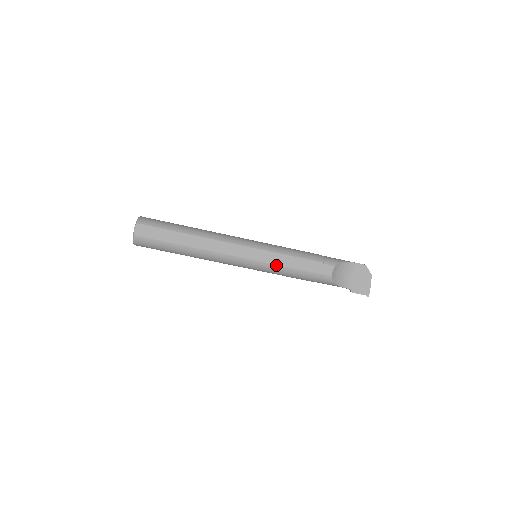
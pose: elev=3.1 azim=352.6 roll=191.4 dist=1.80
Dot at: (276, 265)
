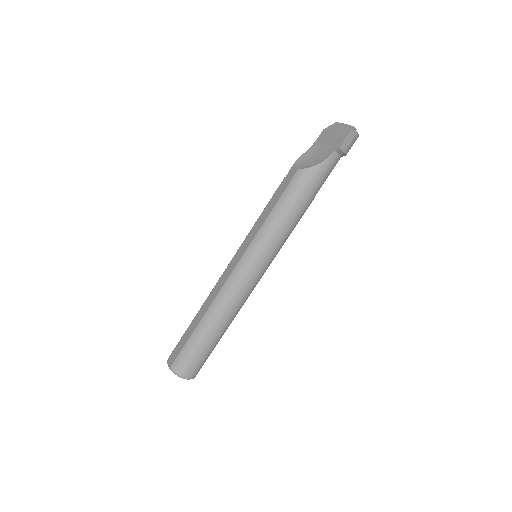
Dot at: (258, 232)
